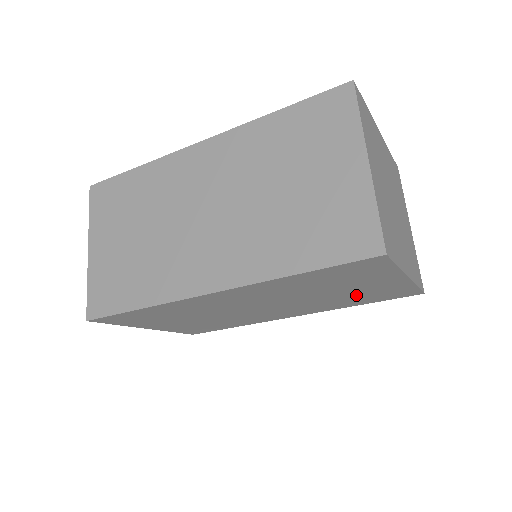
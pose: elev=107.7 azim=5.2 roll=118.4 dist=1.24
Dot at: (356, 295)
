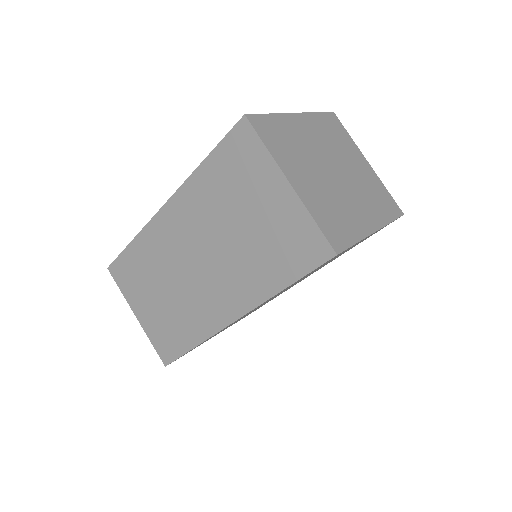
Dot at: occluded
